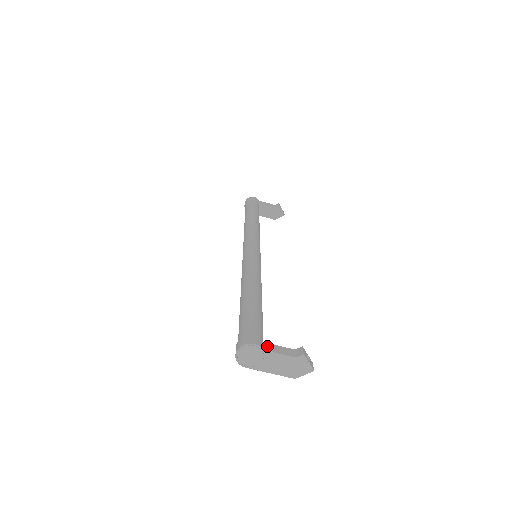
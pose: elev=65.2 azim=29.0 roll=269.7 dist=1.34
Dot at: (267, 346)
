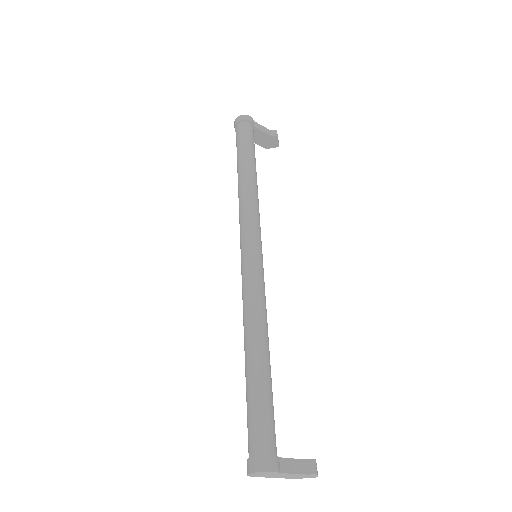
Dot at: (283, 464)
